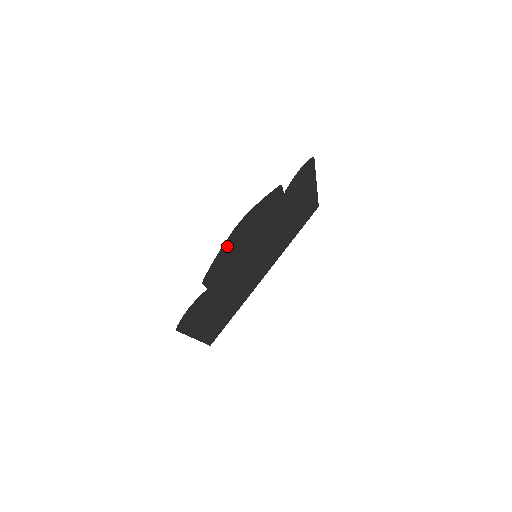
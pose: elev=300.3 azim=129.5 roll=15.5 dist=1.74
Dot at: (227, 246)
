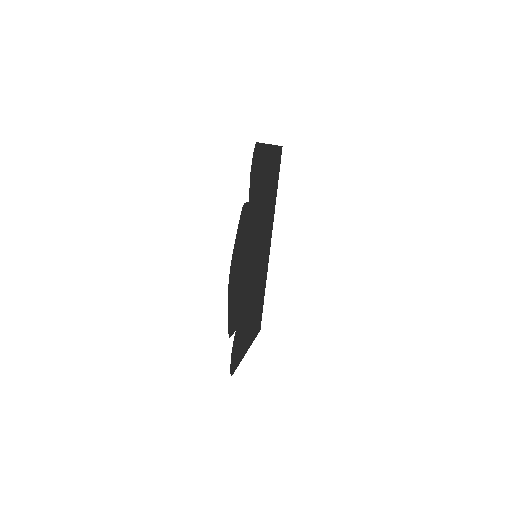
Dot at: (231, 298)
